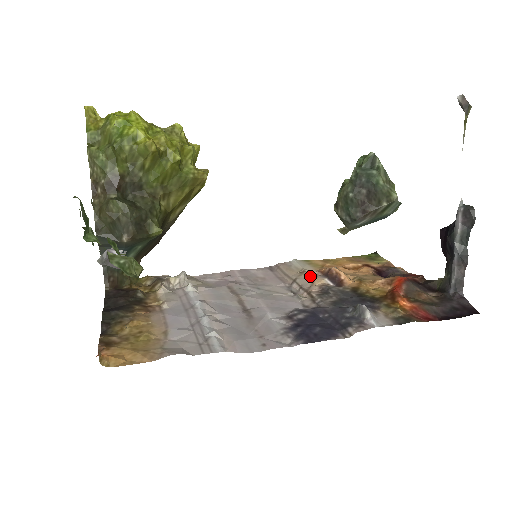
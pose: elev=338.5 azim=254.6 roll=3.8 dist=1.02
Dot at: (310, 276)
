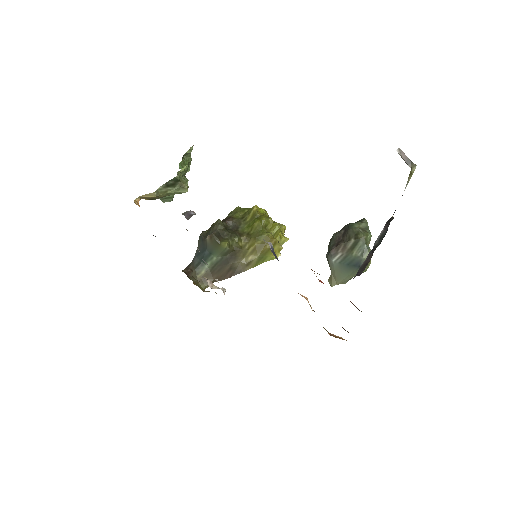
Dot at: occluded
